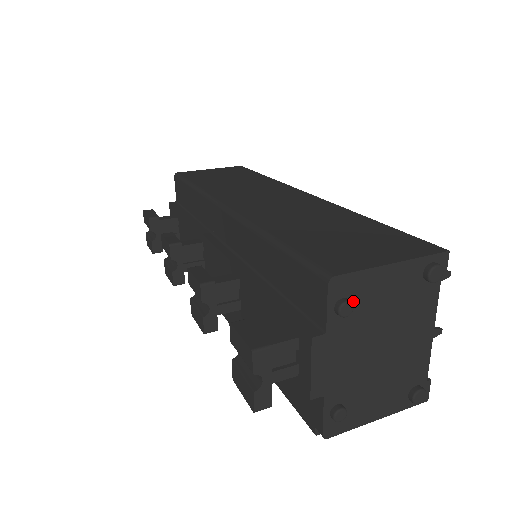
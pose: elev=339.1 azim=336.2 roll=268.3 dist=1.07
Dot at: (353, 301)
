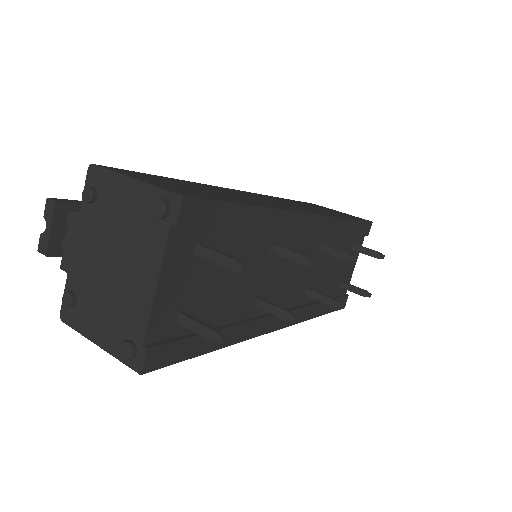
Dot at: (100, 196)
